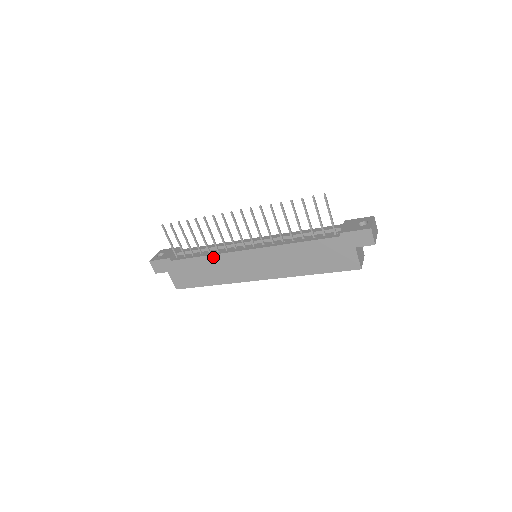
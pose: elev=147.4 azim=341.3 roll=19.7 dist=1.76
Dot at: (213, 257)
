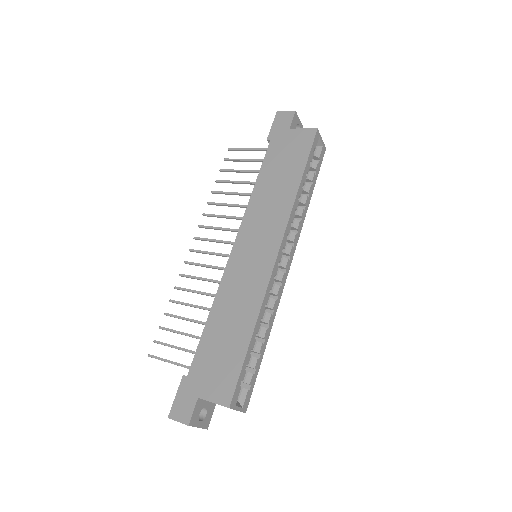
Dot at: (217, 302)
